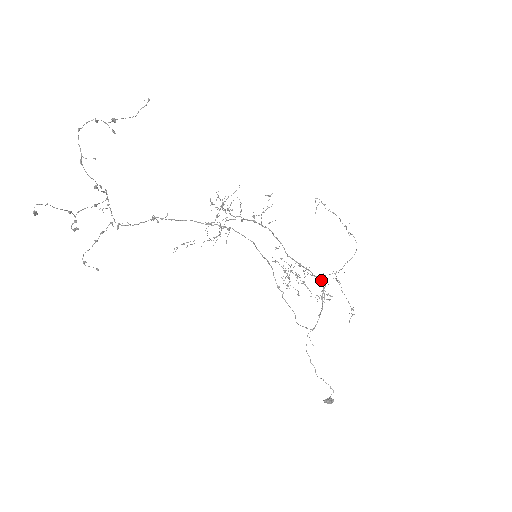
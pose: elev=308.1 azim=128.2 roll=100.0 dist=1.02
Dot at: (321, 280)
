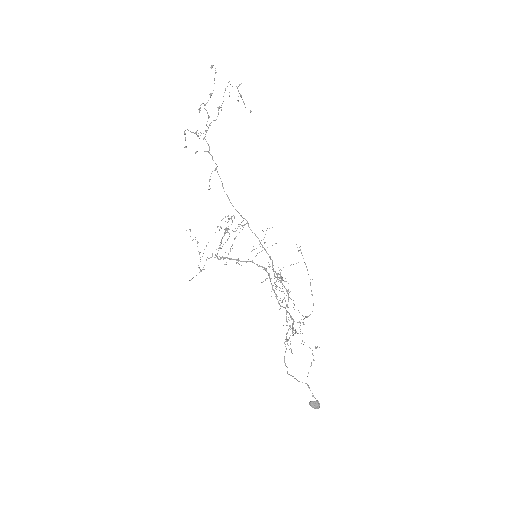
Dot at: (290, 316)
